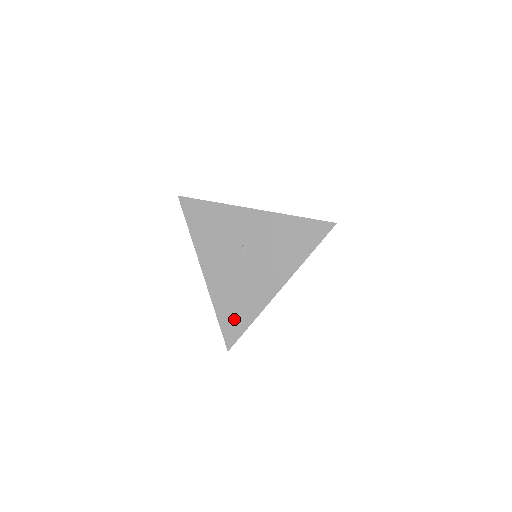
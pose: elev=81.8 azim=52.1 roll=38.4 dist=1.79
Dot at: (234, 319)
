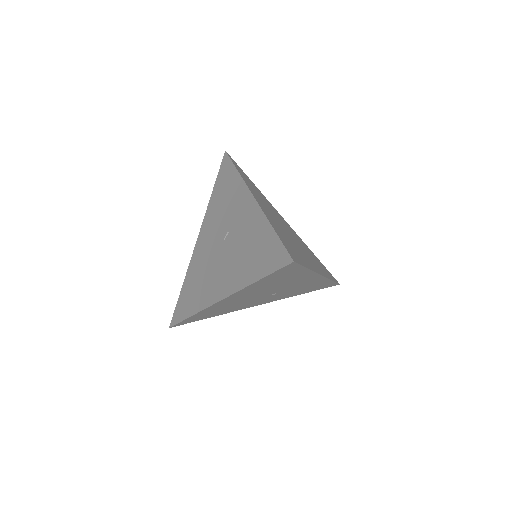
Dot at: (187, 301)
